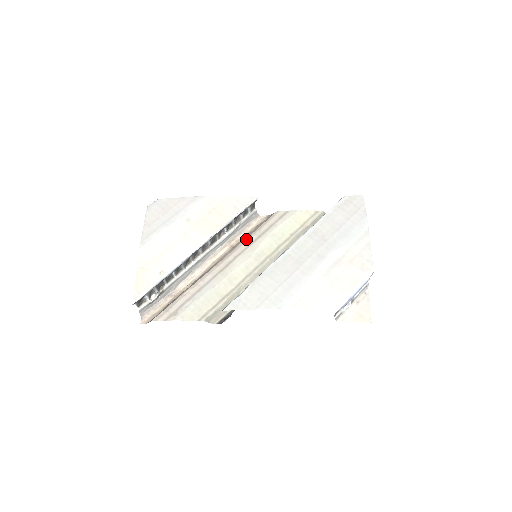
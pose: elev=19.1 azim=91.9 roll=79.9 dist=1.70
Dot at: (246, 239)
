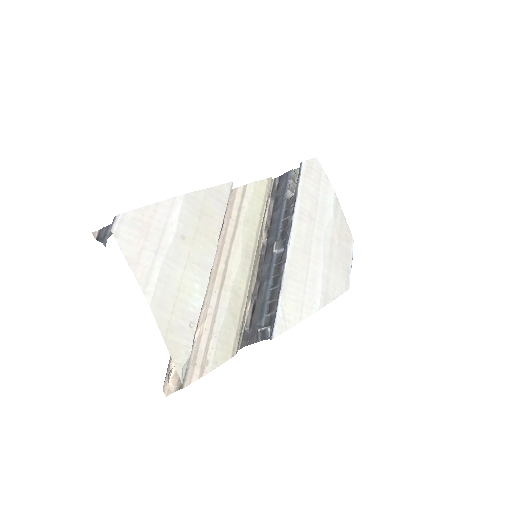
Dot at: (224, 234)
